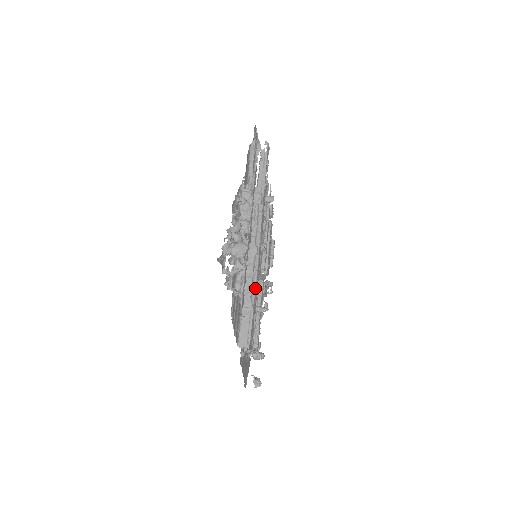
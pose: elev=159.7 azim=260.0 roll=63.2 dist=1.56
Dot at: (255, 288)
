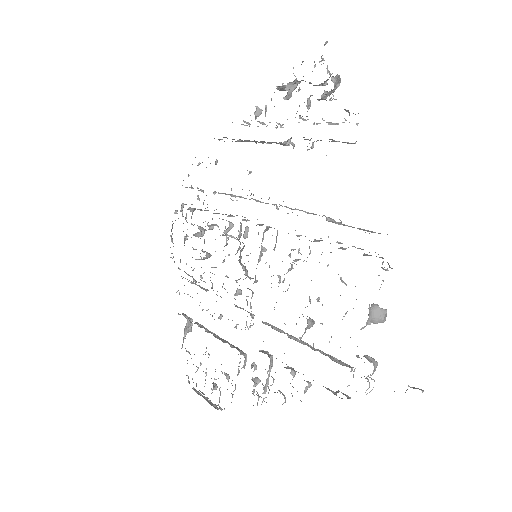
Dot at: occluded
